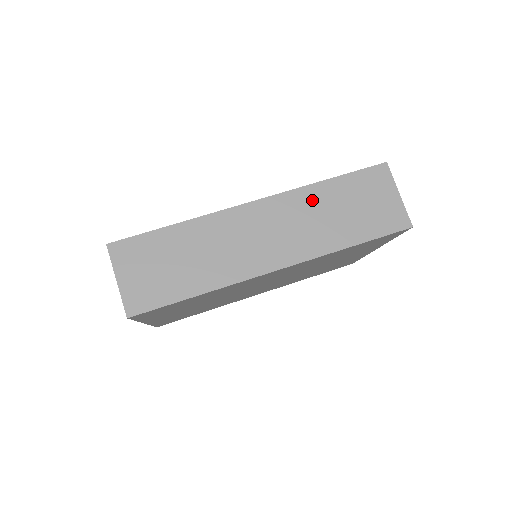
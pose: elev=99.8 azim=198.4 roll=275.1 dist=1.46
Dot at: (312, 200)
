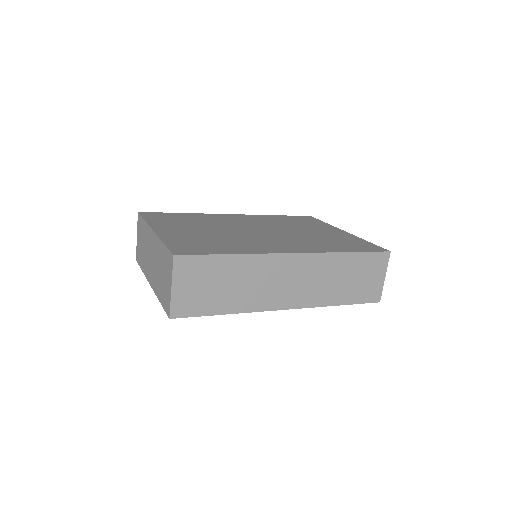
Dot at: (333, 265)
